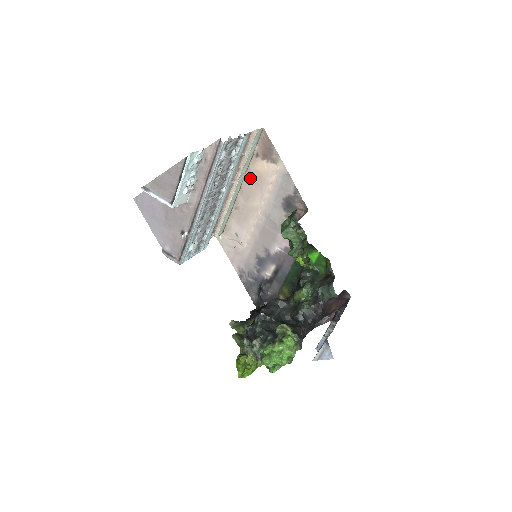
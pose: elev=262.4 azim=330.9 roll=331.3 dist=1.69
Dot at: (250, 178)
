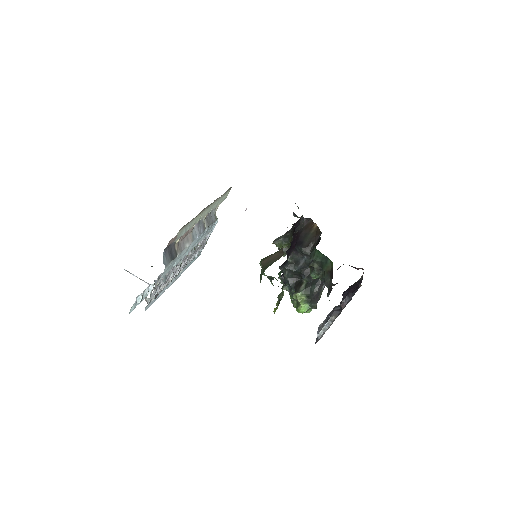
Dot at: occluded
